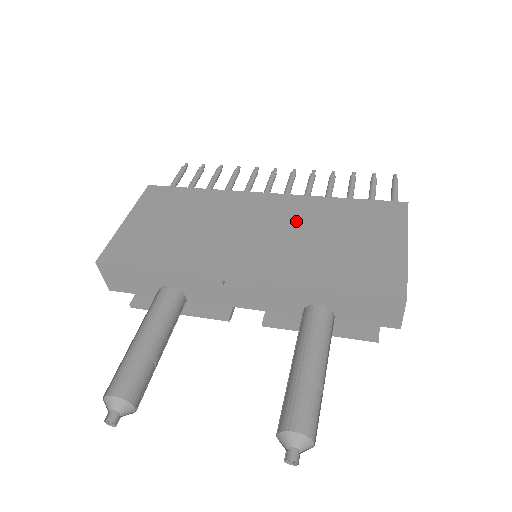
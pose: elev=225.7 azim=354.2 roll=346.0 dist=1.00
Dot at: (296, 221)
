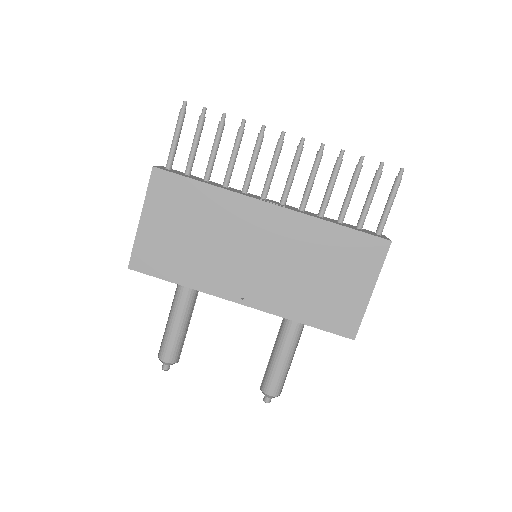
Dot at: (291, 249)
